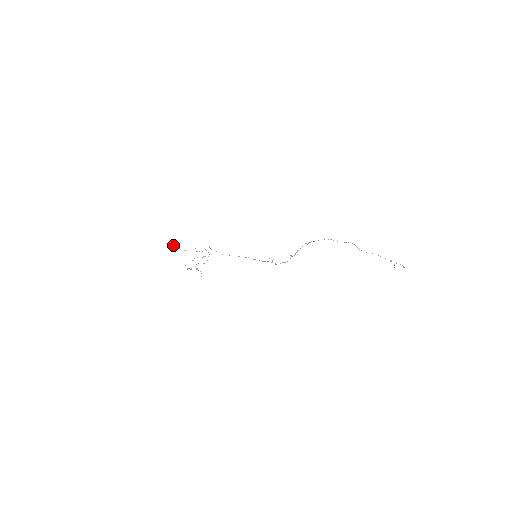
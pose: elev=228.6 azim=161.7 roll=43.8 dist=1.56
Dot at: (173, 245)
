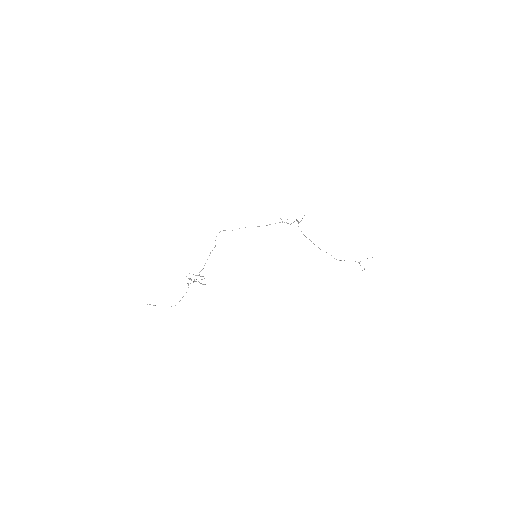
Dot at: (149, 304)
